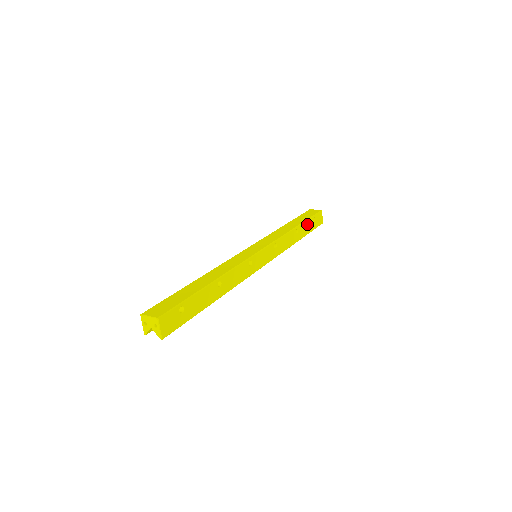
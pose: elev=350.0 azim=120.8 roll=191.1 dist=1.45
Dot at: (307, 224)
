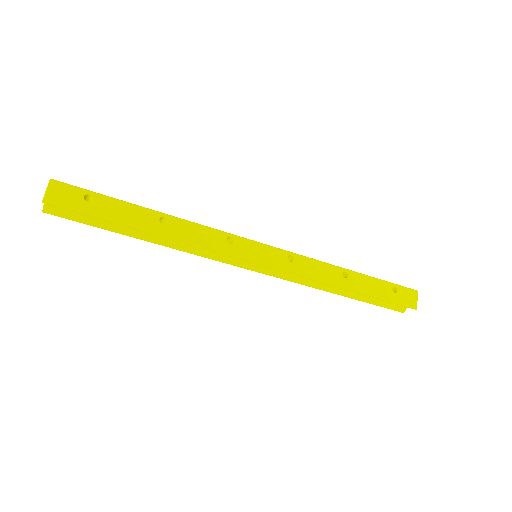
Dot at: (374, 283)
